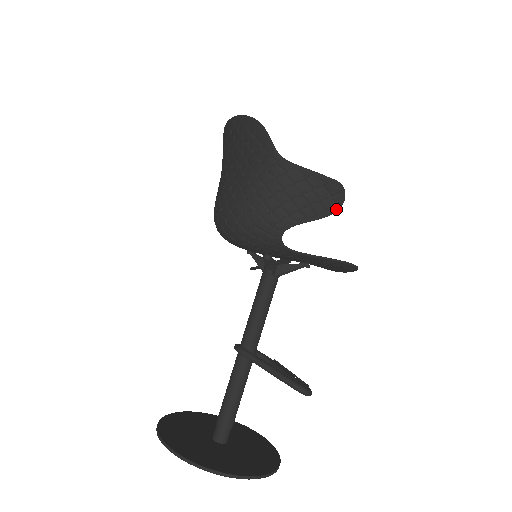
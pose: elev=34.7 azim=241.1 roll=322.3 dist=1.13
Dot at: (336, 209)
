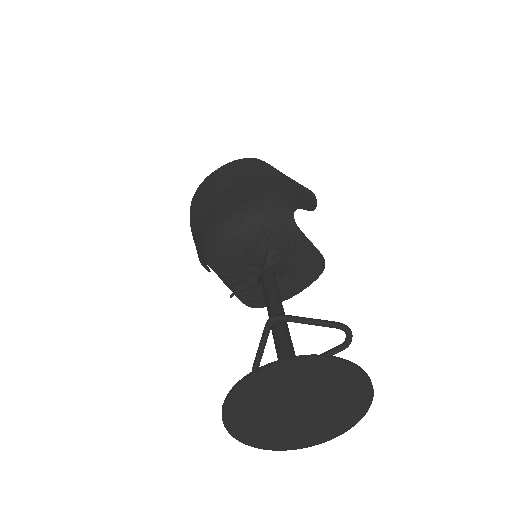
Dot at: (314, 208)
